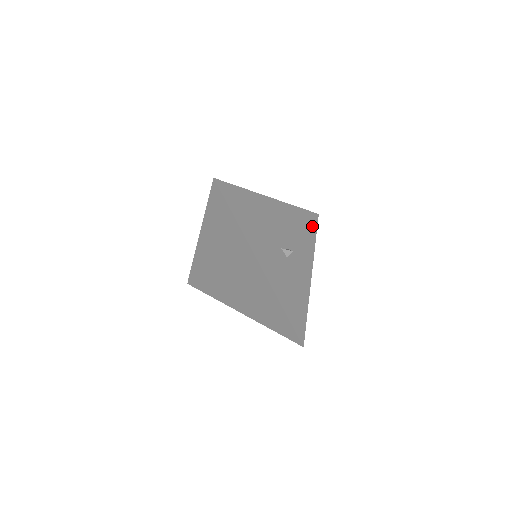
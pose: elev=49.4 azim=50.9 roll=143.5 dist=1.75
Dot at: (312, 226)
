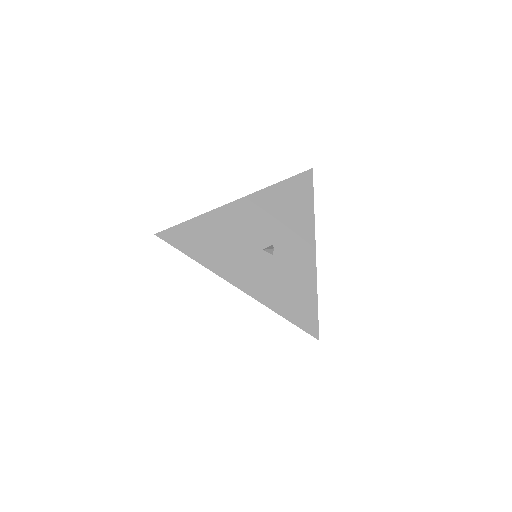
Dot at: (305, 191)
